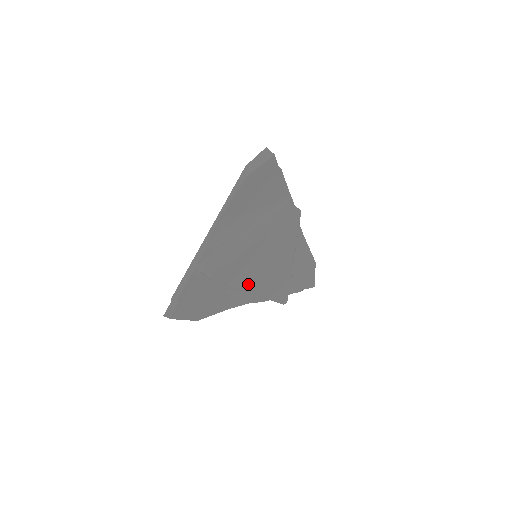
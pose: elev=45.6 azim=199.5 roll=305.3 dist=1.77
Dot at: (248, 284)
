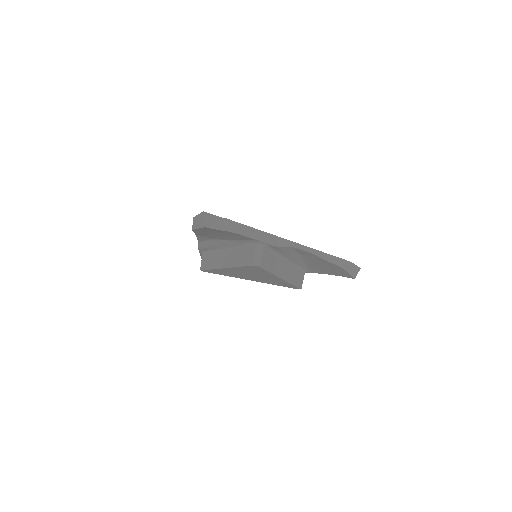
Dot at: (242, 277)
